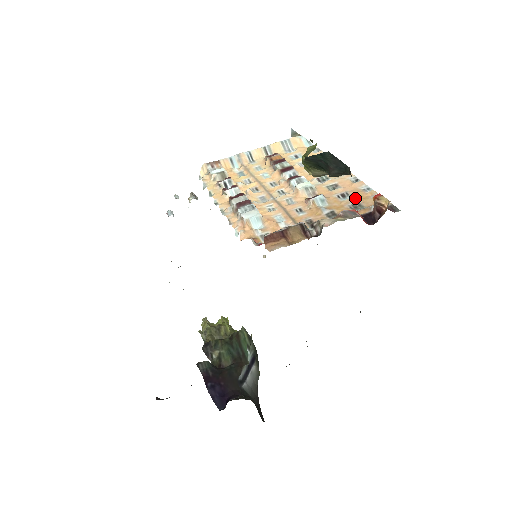
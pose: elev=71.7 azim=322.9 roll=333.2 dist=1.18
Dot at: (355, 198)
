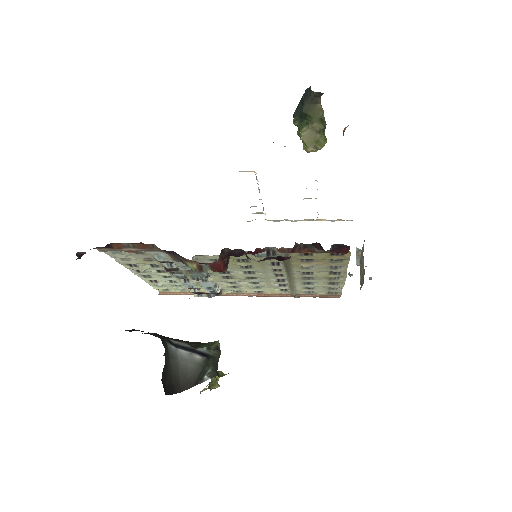
Dot at: occluded
